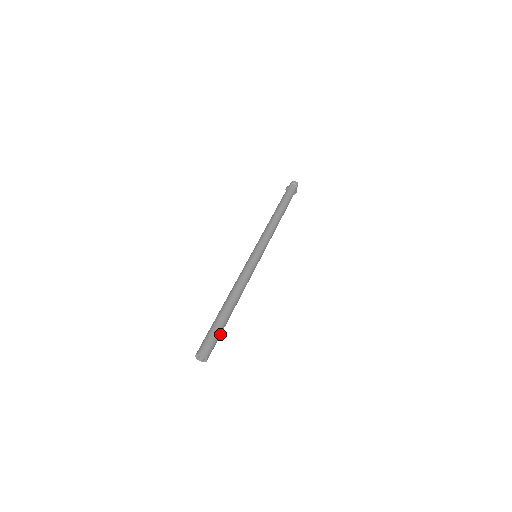
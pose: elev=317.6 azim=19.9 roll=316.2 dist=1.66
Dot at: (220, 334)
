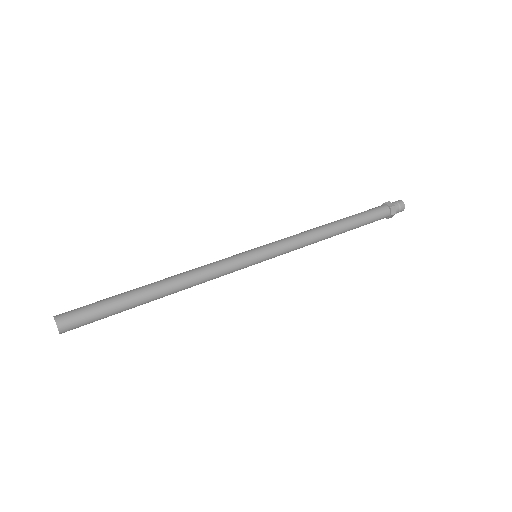
Dot at: (108, 312)
